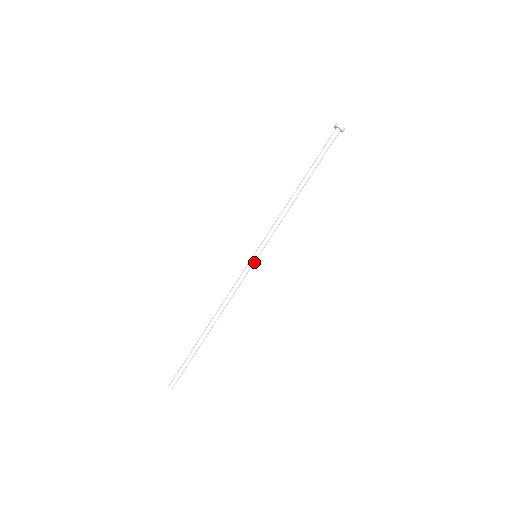
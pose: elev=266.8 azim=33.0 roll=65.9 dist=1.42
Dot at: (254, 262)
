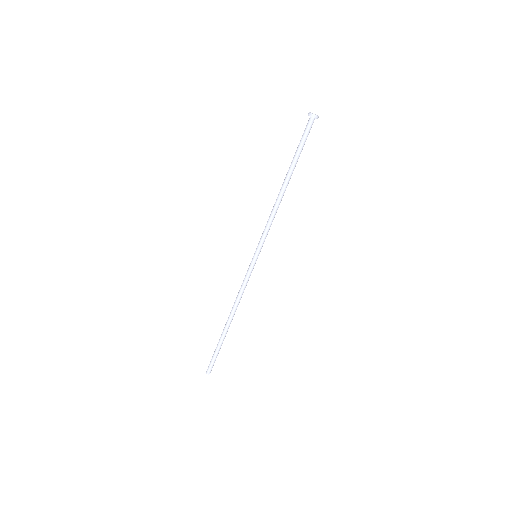
Dot at: occluded
